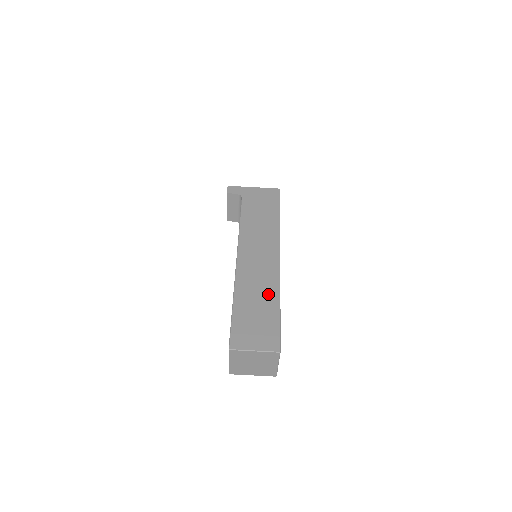
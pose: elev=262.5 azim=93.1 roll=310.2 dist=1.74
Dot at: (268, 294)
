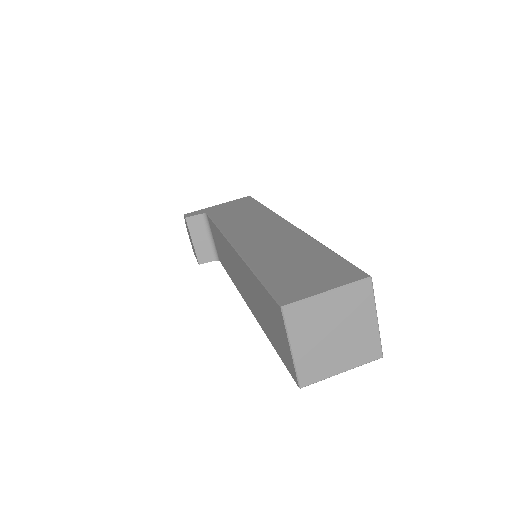
Dot at: (300, 246)
